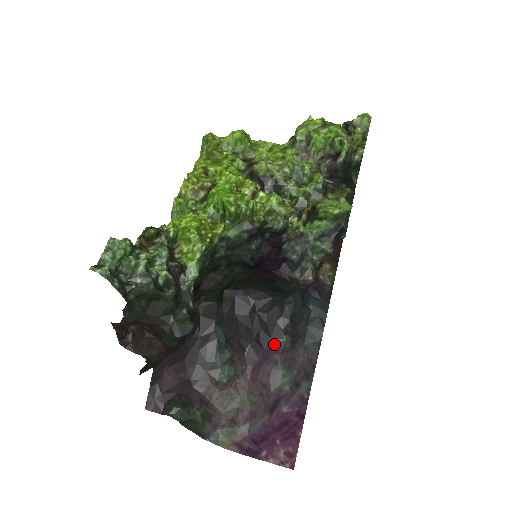
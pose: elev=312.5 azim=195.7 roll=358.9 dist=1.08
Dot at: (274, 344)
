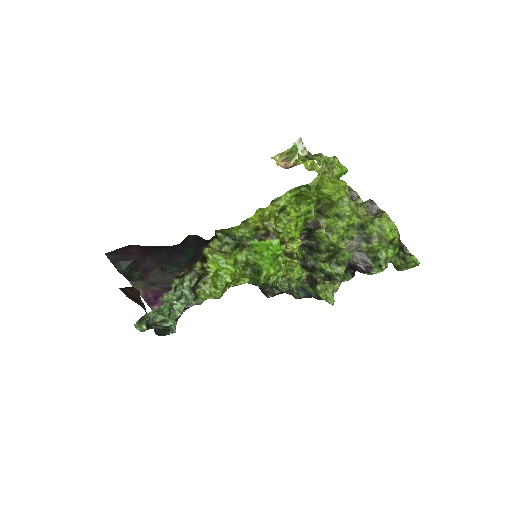
Dot at: occluded
